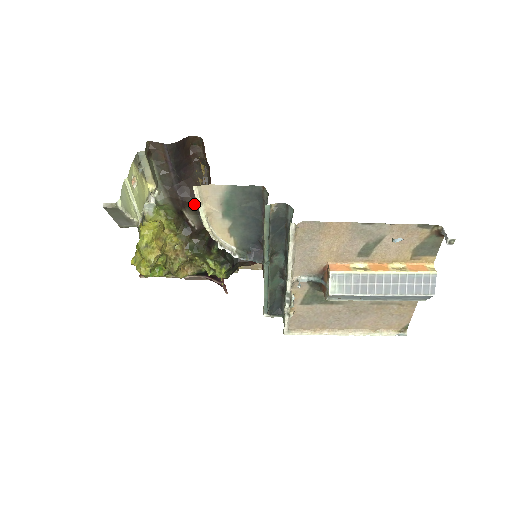
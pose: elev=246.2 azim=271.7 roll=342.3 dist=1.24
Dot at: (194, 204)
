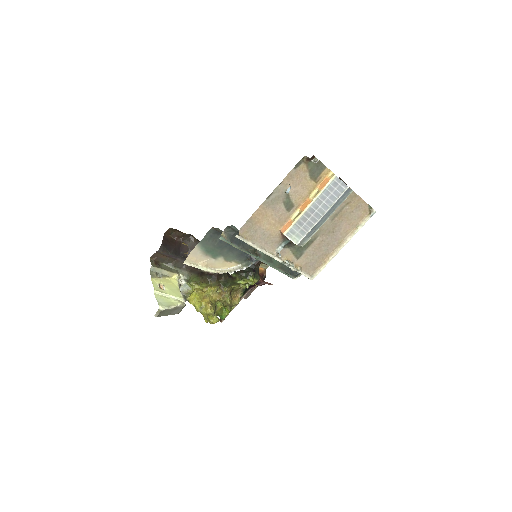
Dot at: occluded
